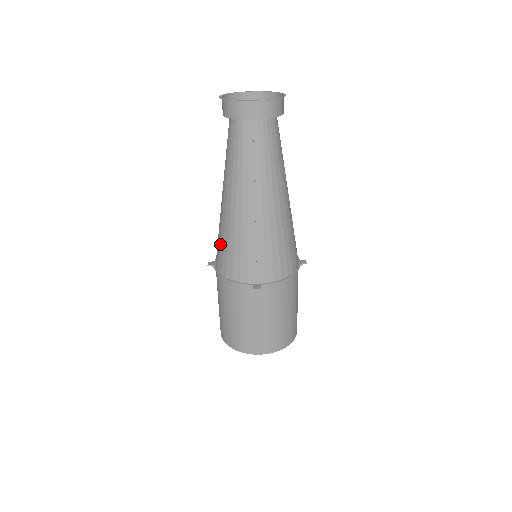
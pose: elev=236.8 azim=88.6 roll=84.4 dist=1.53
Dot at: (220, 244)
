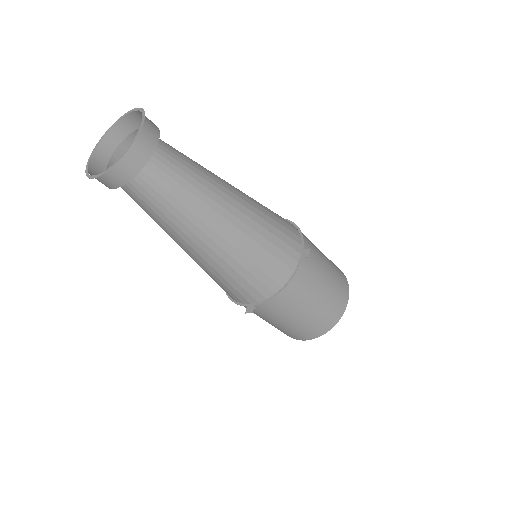
Dot at: occluded
